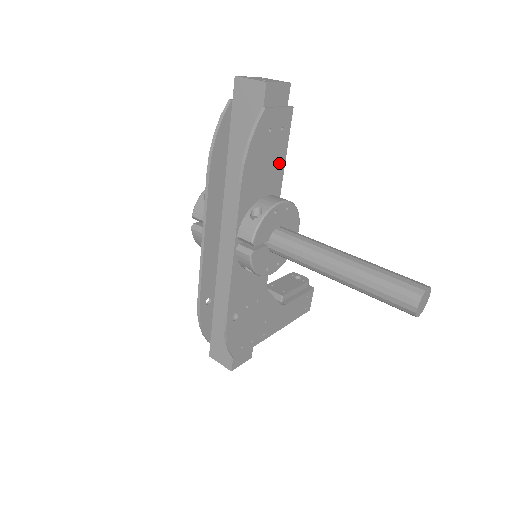
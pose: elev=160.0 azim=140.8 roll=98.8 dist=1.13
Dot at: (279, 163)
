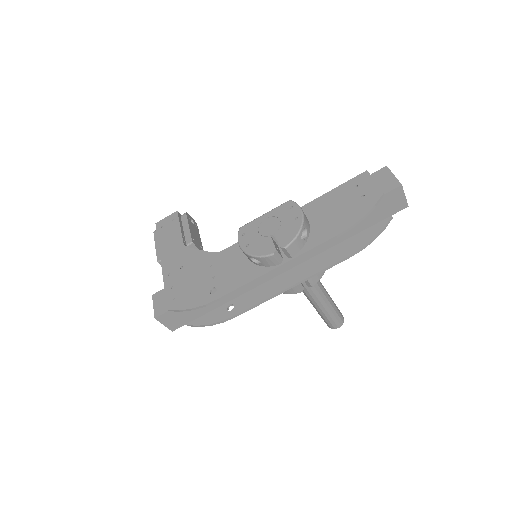
Dot at: occluded
